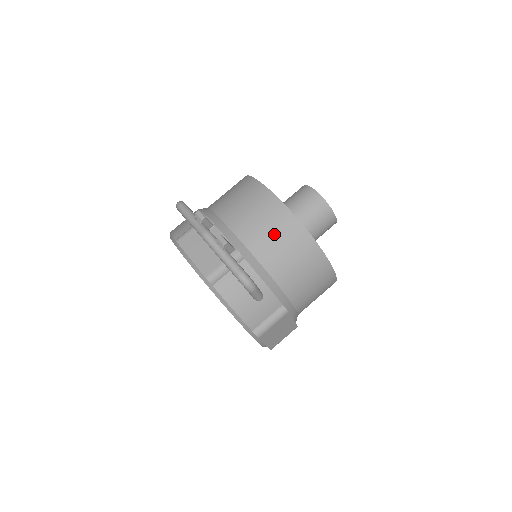
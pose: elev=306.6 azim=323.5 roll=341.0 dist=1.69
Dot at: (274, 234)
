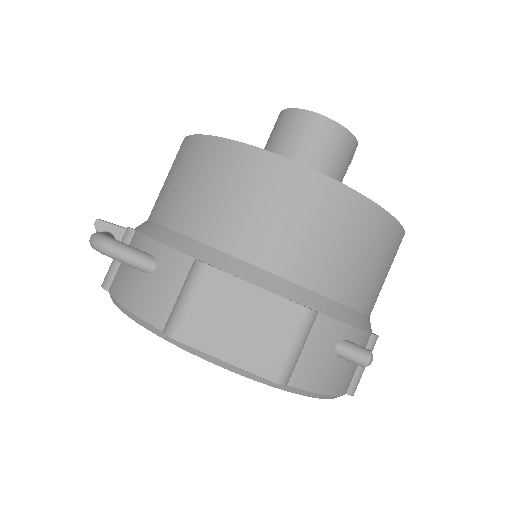
Dot at: (169, 177)
